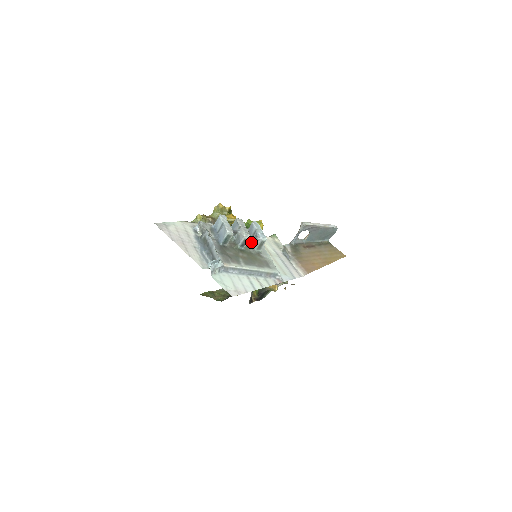
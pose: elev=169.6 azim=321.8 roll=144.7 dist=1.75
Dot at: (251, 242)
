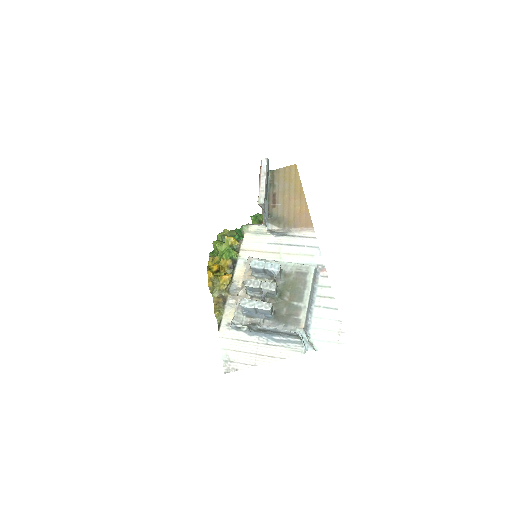
Dot at: (271, 277)
